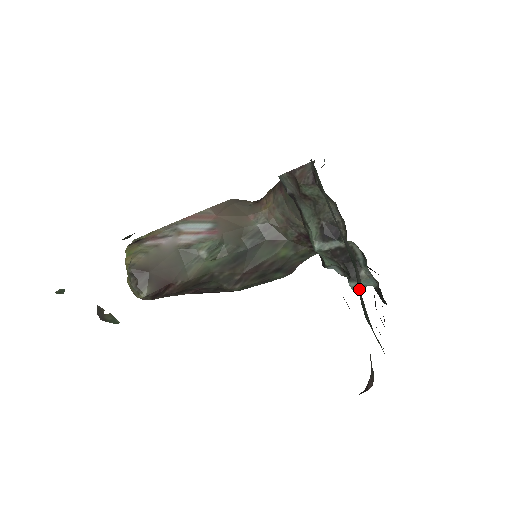
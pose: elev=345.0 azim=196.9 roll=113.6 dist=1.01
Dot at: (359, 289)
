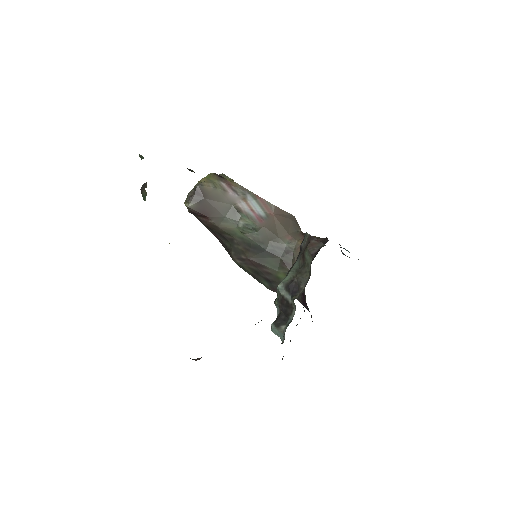
Dot at: occluded
